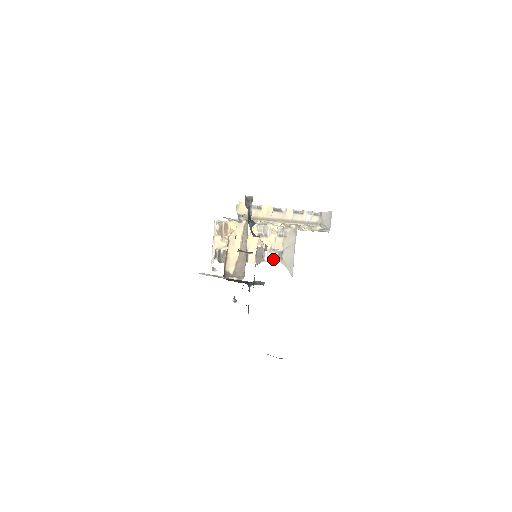
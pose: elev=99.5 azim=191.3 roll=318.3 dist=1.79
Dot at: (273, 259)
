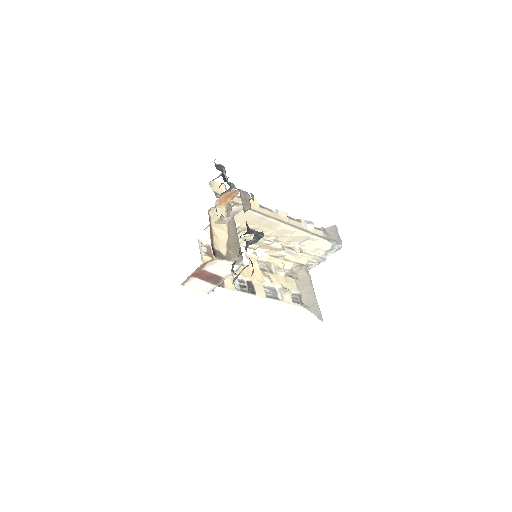
Dot at: (290, 299)
